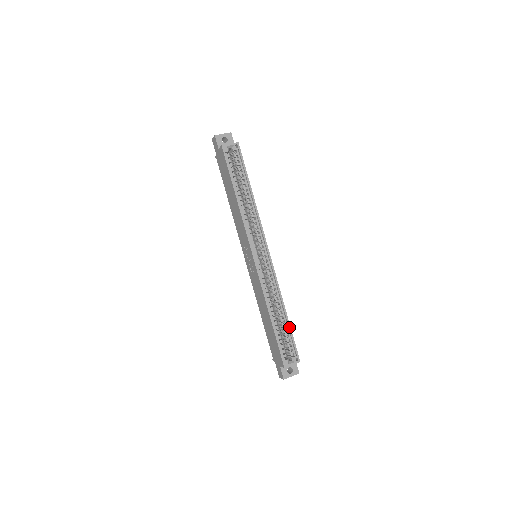
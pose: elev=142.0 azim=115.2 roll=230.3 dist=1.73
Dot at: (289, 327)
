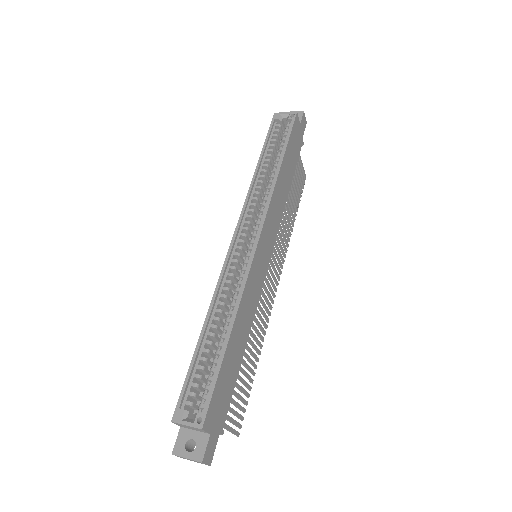
Dot at: (221, 358)
